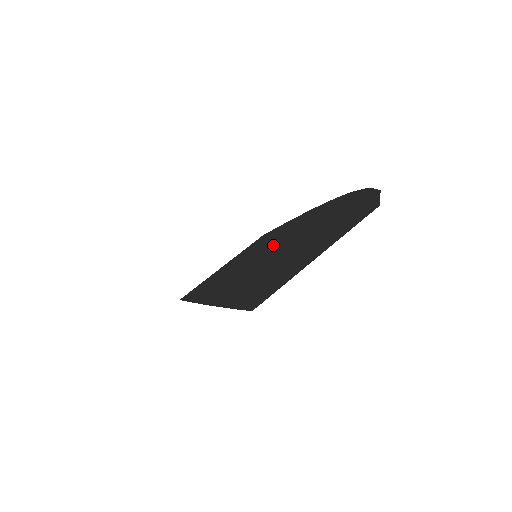
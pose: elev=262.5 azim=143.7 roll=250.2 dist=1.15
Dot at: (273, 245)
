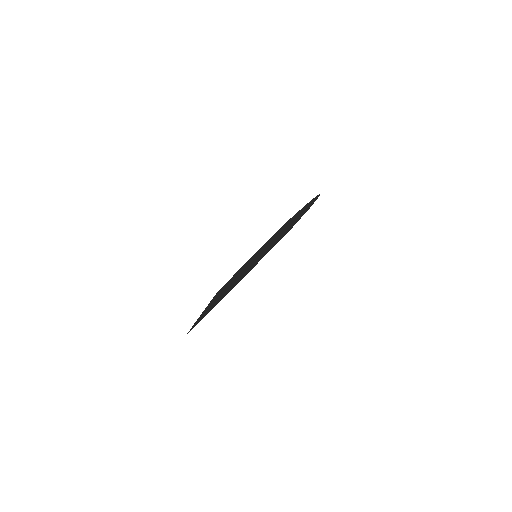
Dot at: occluded
